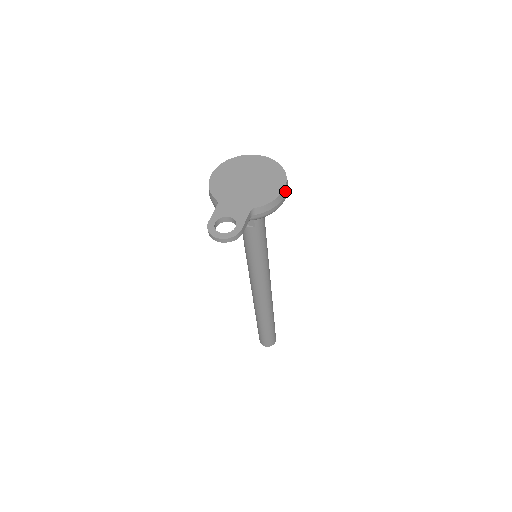
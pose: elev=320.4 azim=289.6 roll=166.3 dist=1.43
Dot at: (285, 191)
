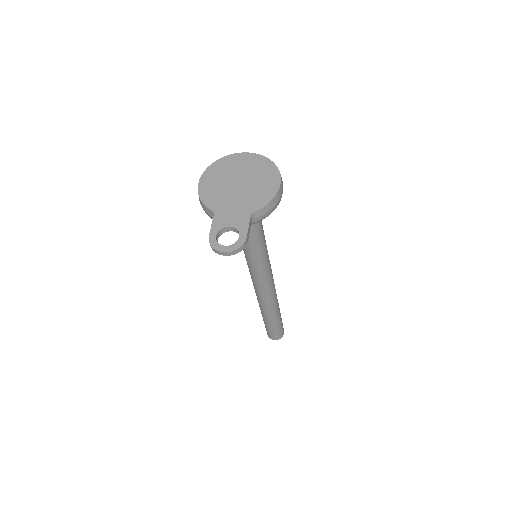
Dot at: (281, 187)
